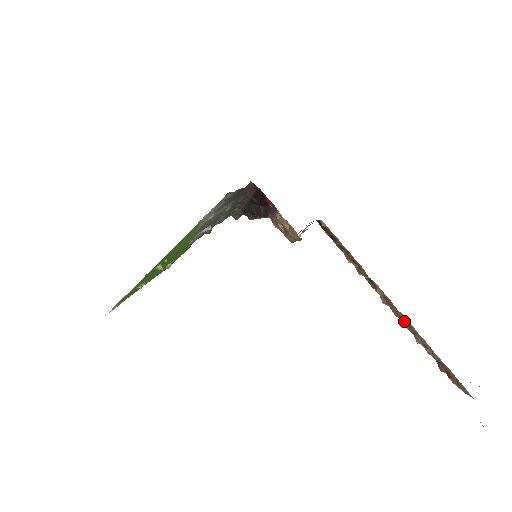
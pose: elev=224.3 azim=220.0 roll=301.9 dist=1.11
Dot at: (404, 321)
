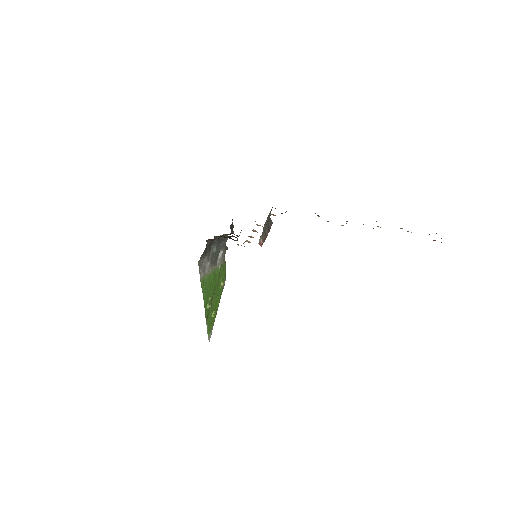
Dot at: occluded
